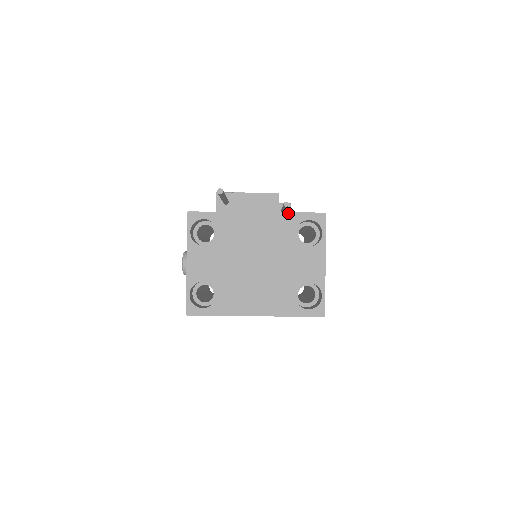
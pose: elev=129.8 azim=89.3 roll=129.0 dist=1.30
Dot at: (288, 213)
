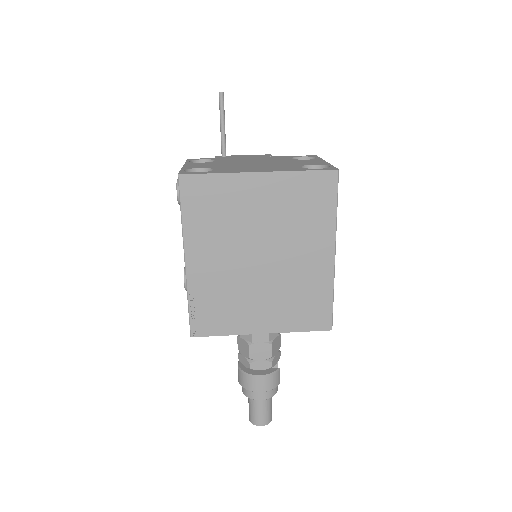
Dot at: (282, 156)
